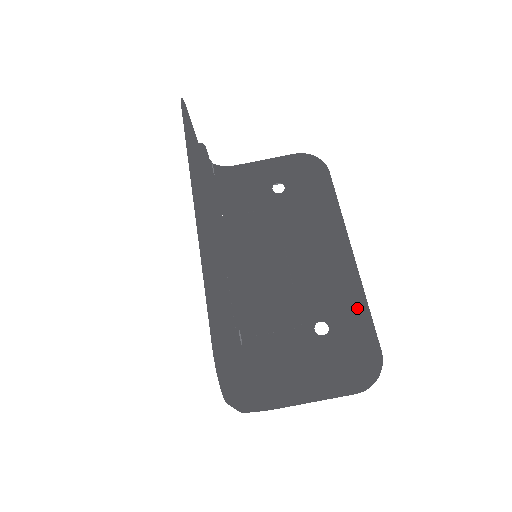
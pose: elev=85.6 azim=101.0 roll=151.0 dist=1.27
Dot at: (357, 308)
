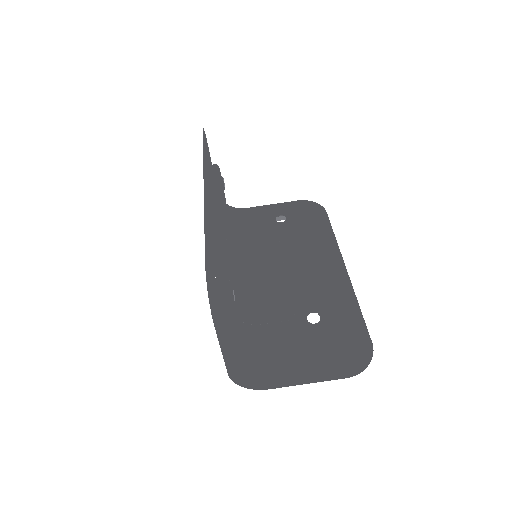
Dot at: (349, 308)
